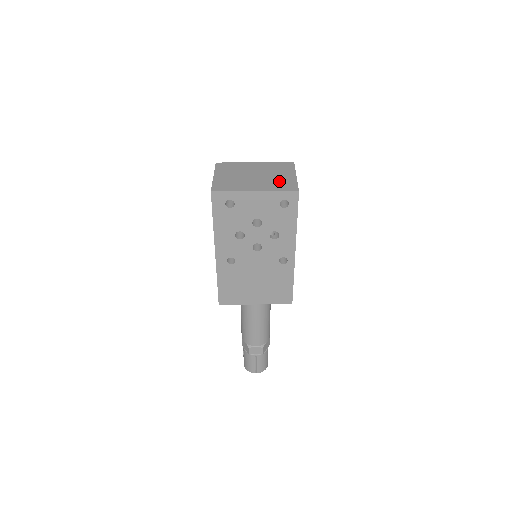
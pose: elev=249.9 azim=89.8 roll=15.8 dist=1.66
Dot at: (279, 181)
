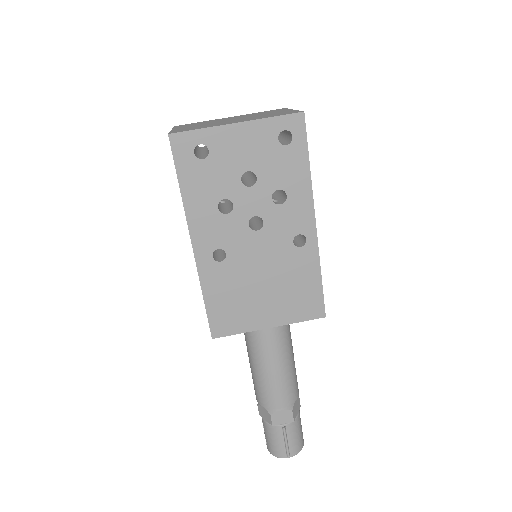
Dot at: (270, 114)
